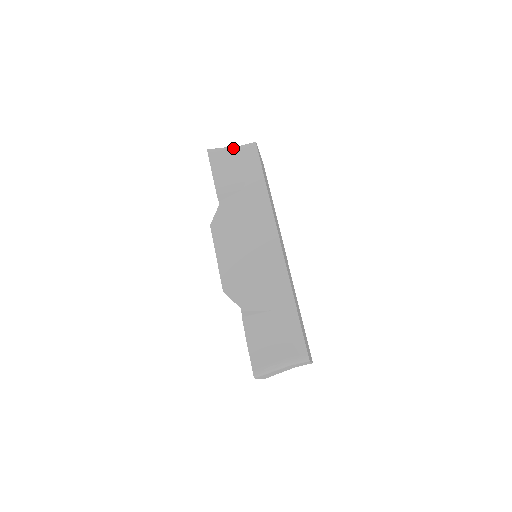
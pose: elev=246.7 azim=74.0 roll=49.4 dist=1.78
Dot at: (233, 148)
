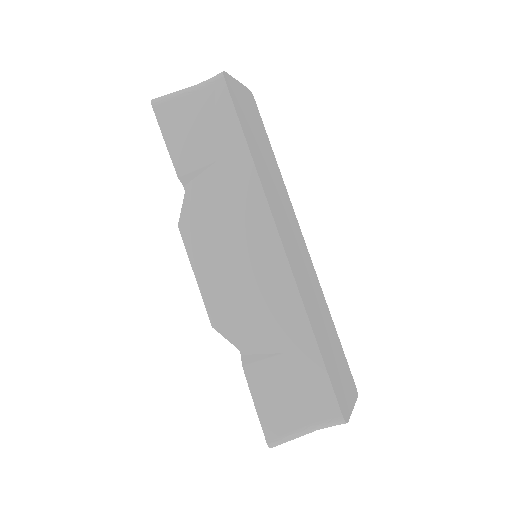
Dot at: (189, 91)
